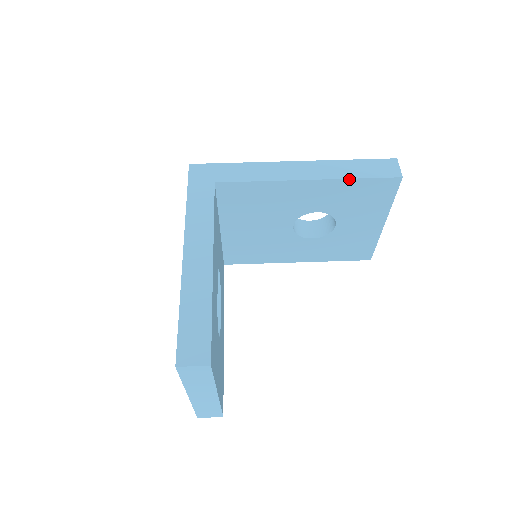
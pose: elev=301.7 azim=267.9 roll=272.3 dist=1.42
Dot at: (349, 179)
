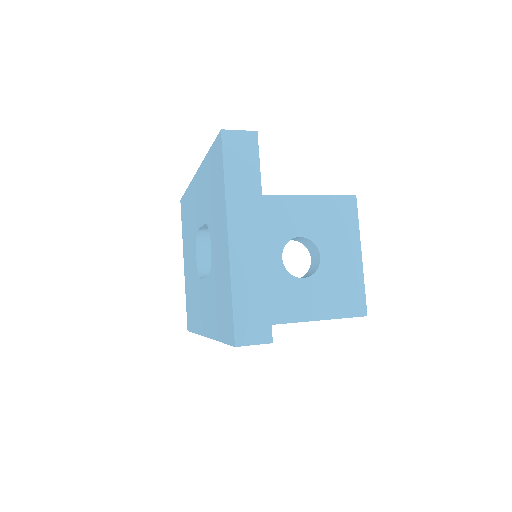
Dot at: (317, 196)
